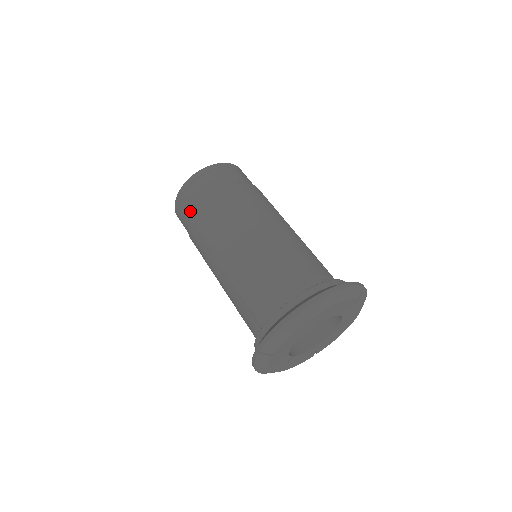
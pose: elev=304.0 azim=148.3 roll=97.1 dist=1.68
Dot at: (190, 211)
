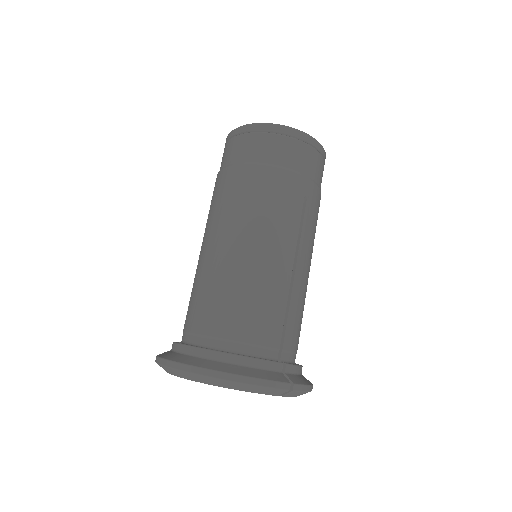
Dot at: (223, 164)
